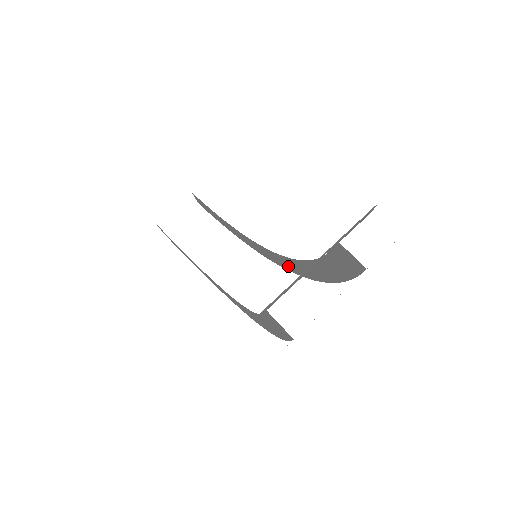
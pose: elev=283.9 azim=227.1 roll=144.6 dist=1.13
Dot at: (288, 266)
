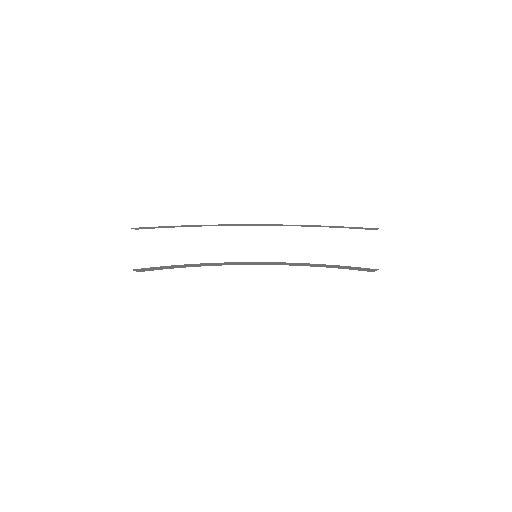
Dot at: occluded
